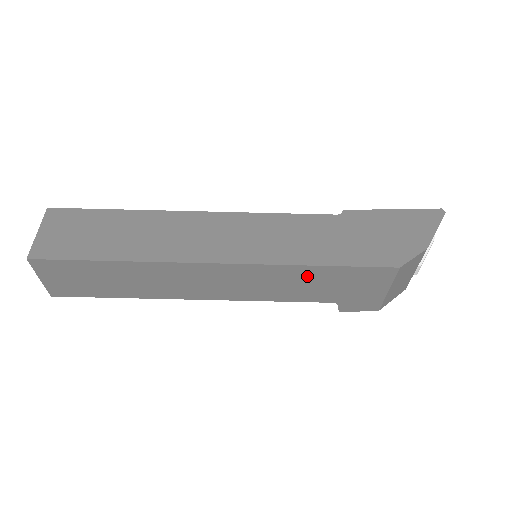
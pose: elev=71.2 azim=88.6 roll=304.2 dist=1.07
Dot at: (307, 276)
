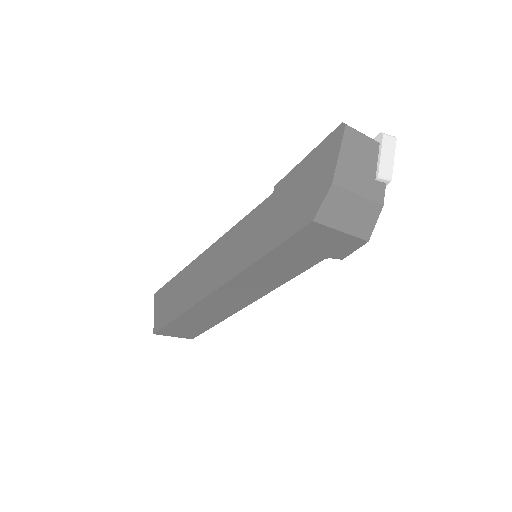
Dot at: (272, 262)
